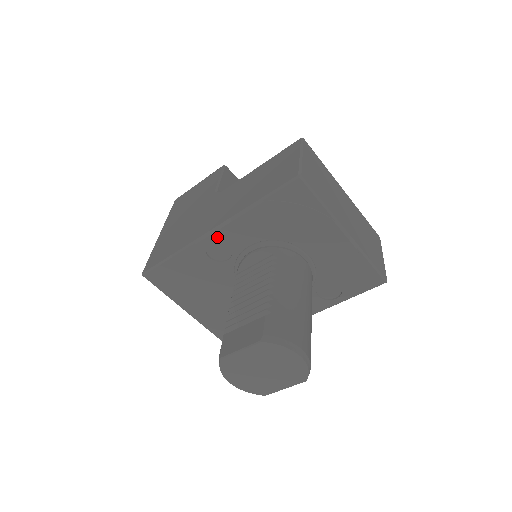
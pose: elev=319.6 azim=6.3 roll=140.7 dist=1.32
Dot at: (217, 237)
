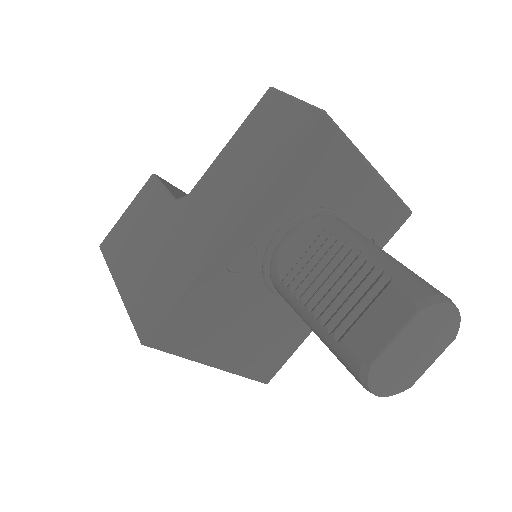
Dot at: (237, 238)
